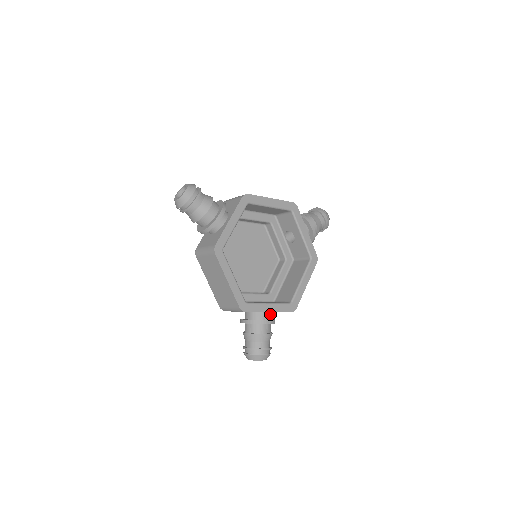
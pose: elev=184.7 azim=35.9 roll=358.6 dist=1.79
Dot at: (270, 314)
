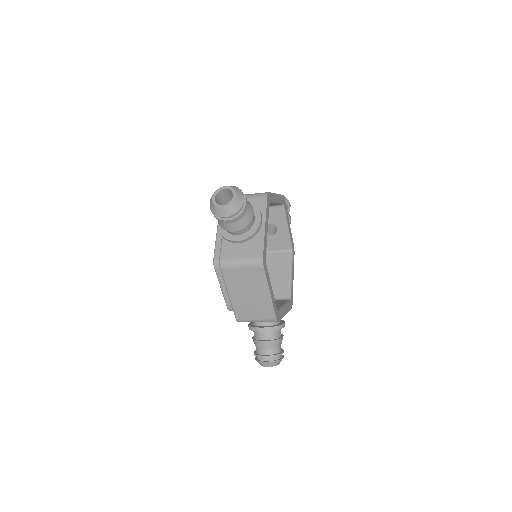
Dot at: occluded
